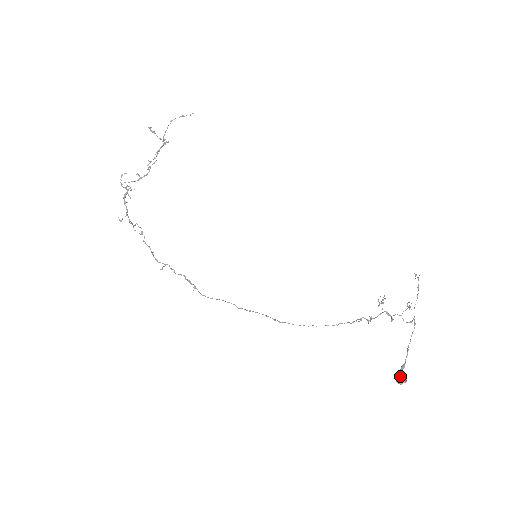
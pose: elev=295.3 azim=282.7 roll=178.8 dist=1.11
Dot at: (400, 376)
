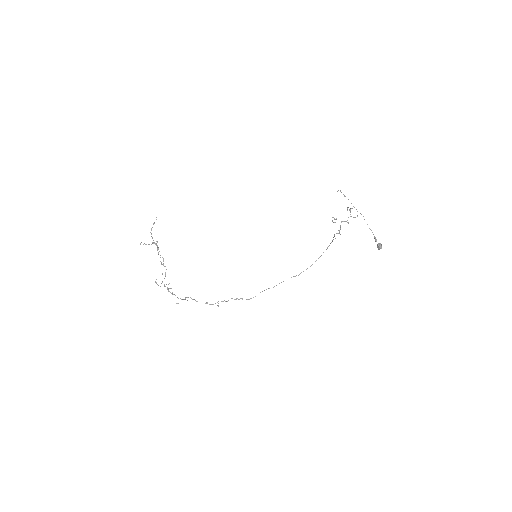
Dot at: (377, 245)
